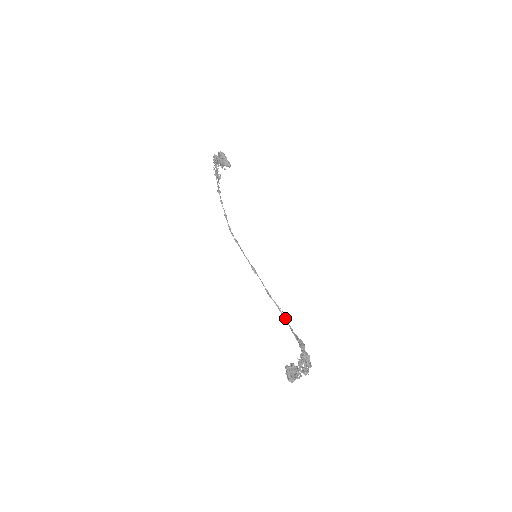
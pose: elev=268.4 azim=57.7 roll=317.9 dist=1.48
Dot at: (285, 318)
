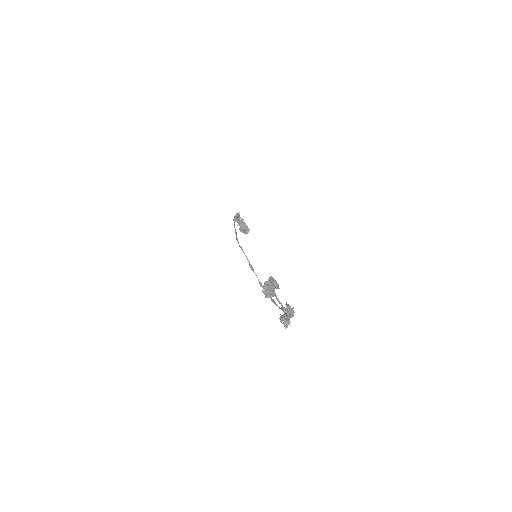
Dot at: (274, 301)
